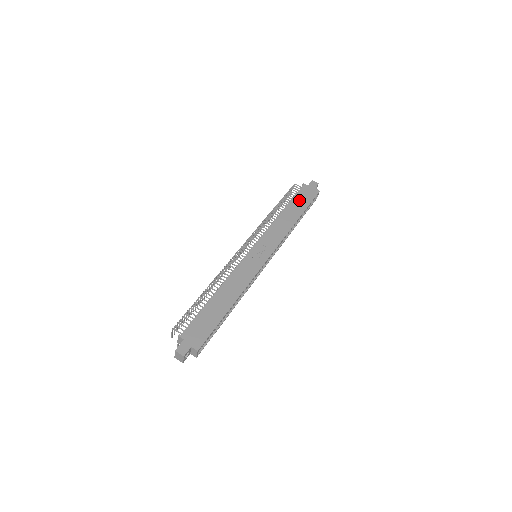
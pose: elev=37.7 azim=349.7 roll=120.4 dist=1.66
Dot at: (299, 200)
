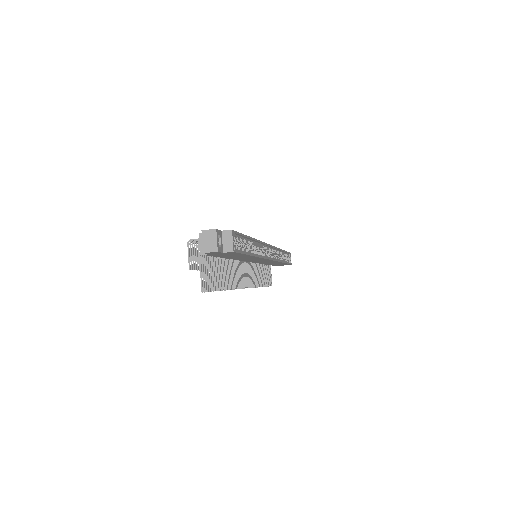
Dot at: occluded
